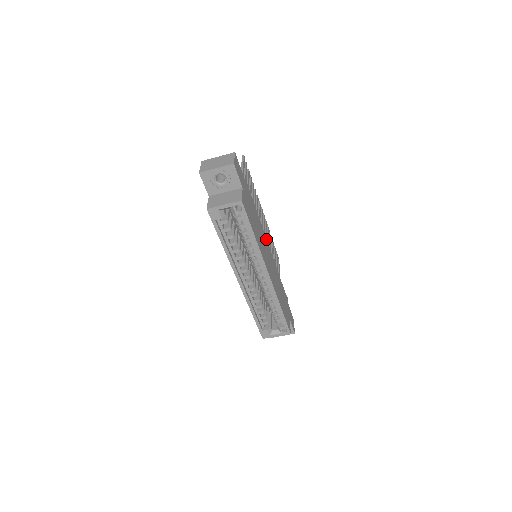
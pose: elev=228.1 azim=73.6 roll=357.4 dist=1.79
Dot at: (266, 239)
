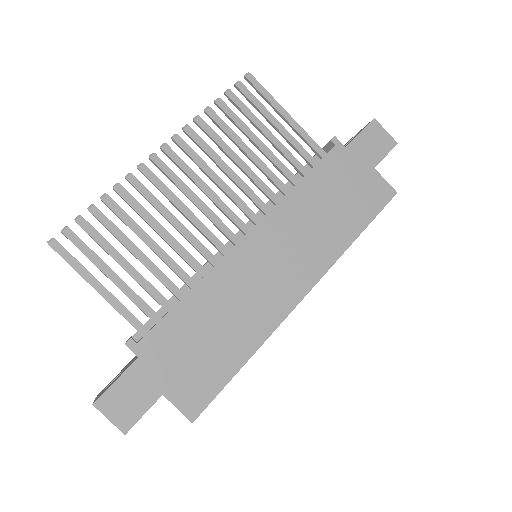
Dot at: (235, 249)
